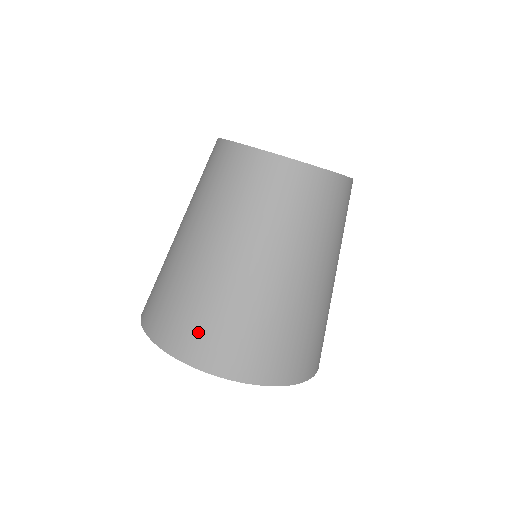
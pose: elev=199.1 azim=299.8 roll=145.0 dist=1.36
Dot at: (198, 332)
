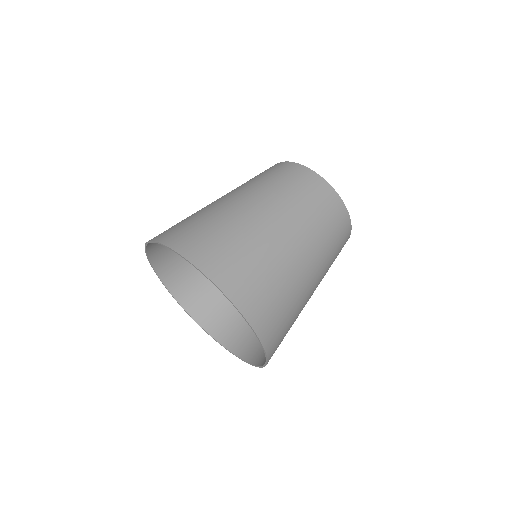
Dot at: (219, 250)
